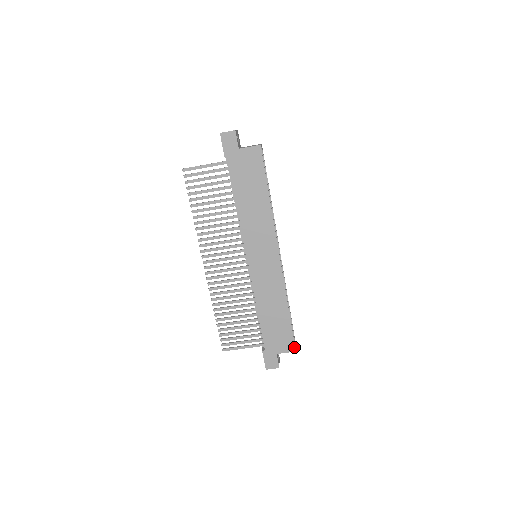
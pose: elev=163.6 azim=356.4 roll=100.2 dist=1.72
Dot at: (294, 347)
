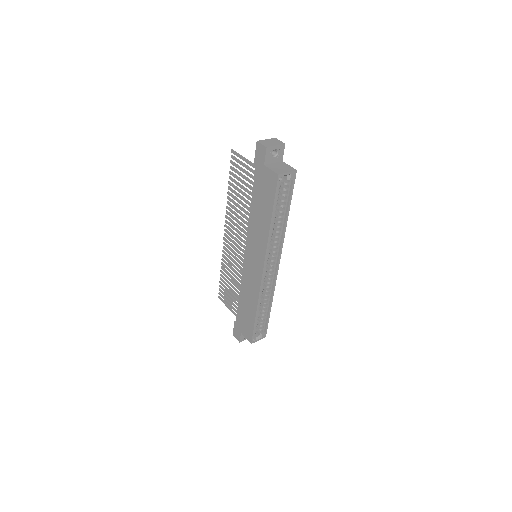
Dot at: (251, 340)
